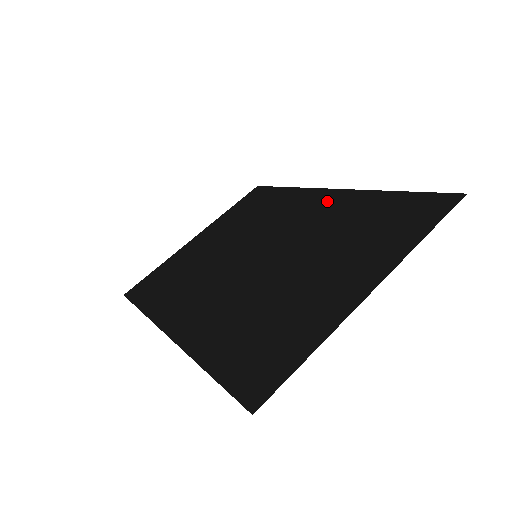
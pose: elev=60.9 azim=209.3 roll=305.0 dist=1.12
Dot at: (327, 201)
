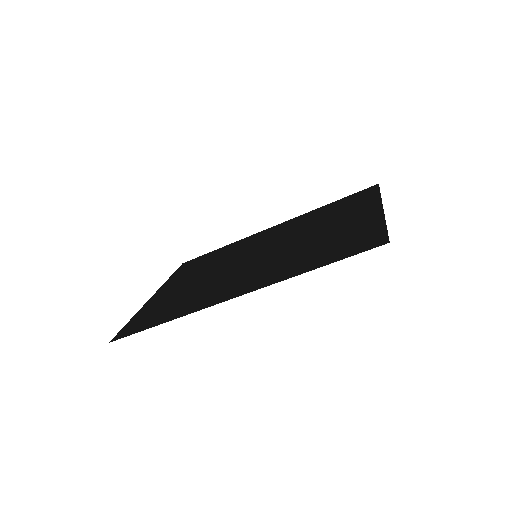
Dot at: (279, 228)
